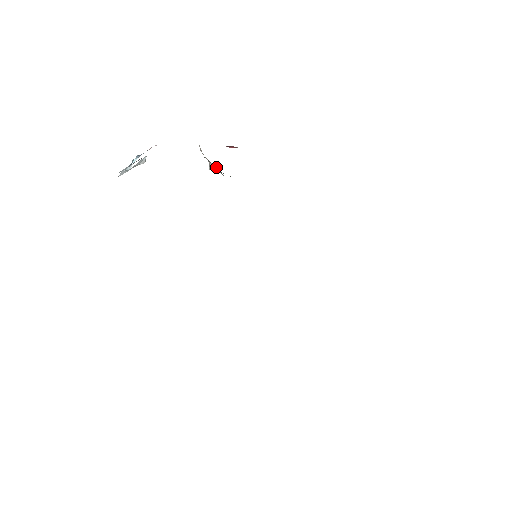
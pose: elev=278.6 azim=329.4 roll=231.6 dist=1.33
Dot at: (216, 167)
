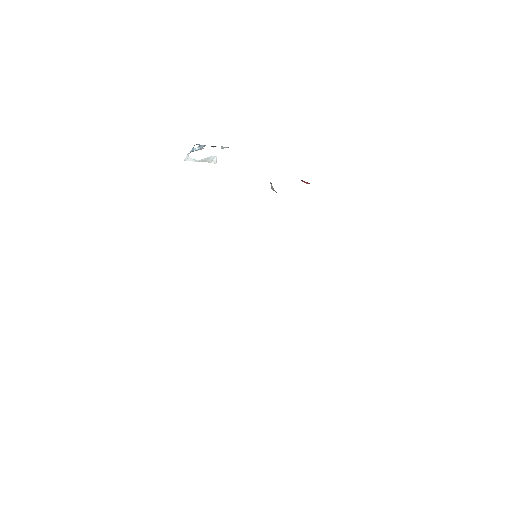
Dot at: occluded
